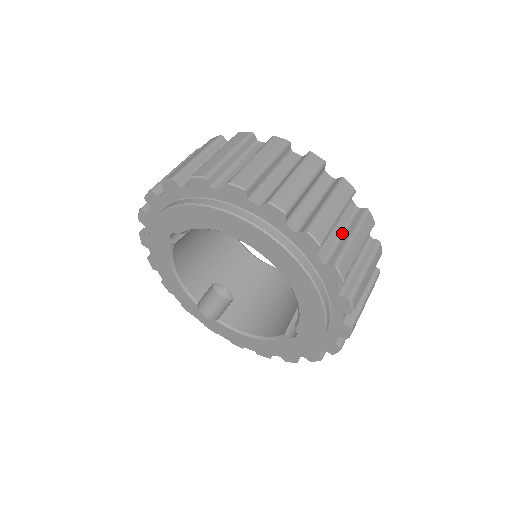
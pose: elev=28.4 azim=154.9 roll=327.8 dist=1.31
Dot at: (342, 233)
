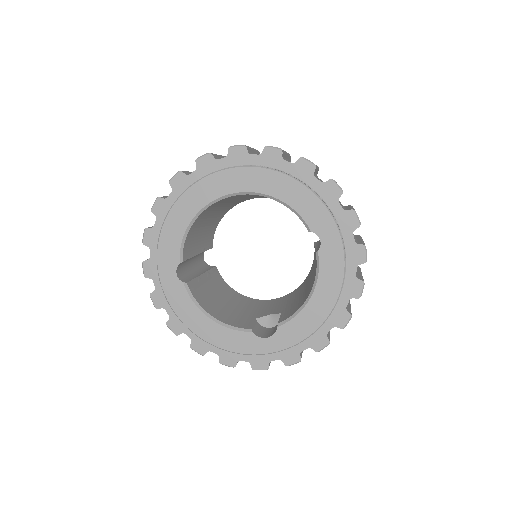
Dot at: occluded
